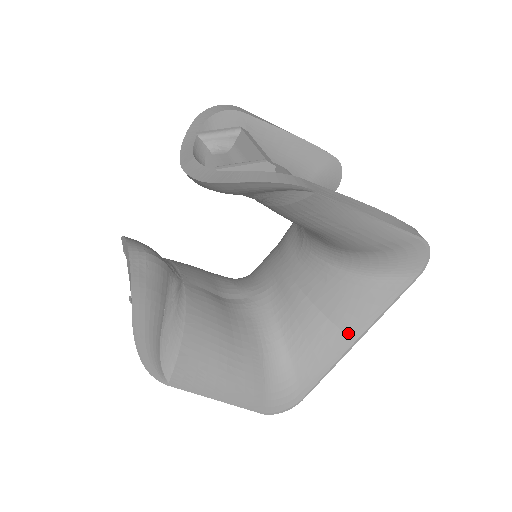
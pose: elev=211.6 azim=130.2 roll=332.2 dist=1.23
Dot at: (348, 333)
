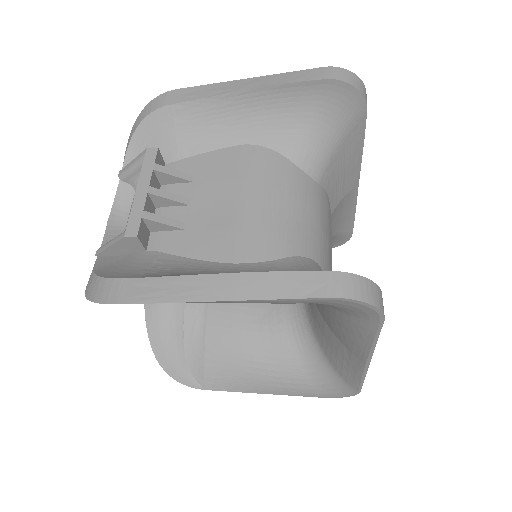
Dot at: (354, 354)
